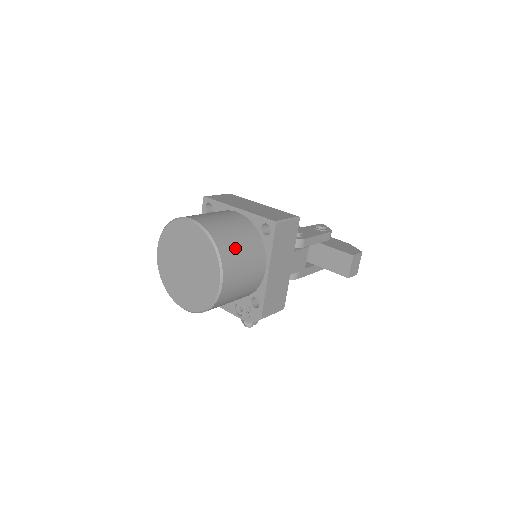
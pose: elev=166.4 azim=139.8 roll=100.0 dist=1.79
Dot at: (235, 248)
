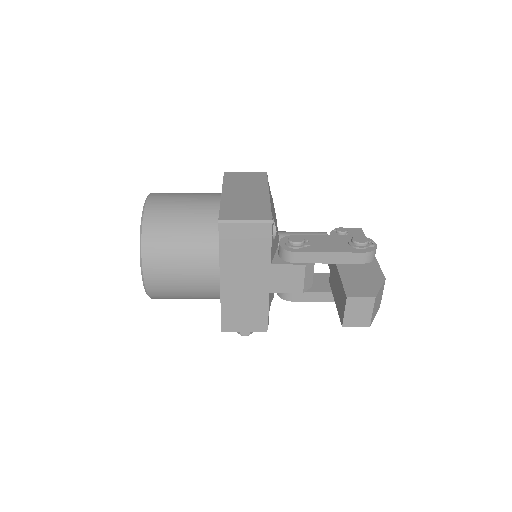
Dot at: (169, 240)
